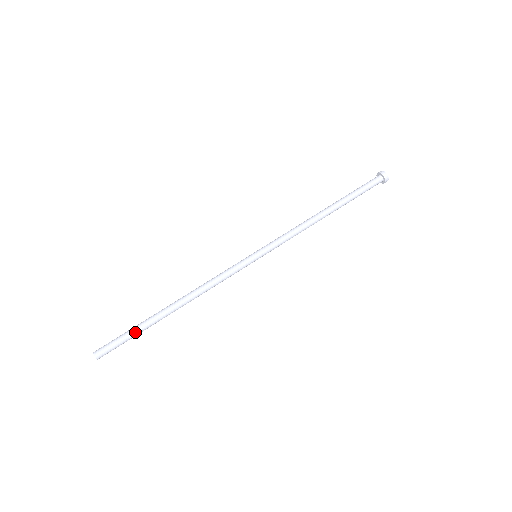
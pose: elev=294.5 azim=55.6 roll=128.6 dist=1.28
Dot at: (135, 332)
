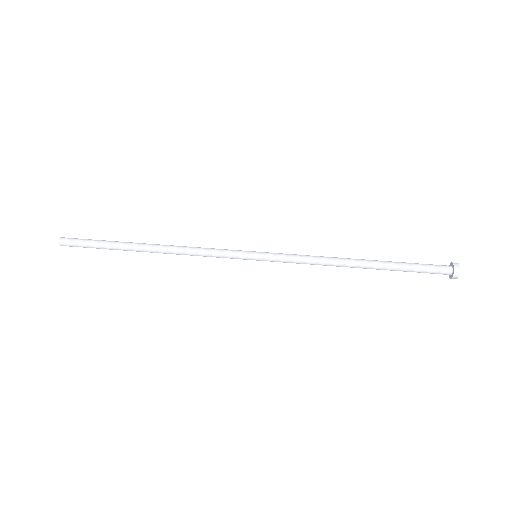
Dot at: (104, 241)
